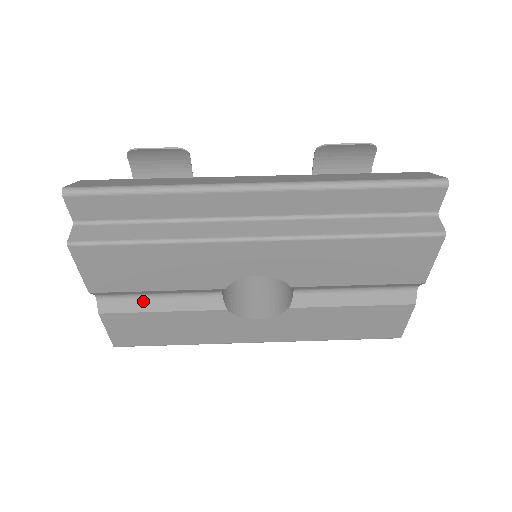
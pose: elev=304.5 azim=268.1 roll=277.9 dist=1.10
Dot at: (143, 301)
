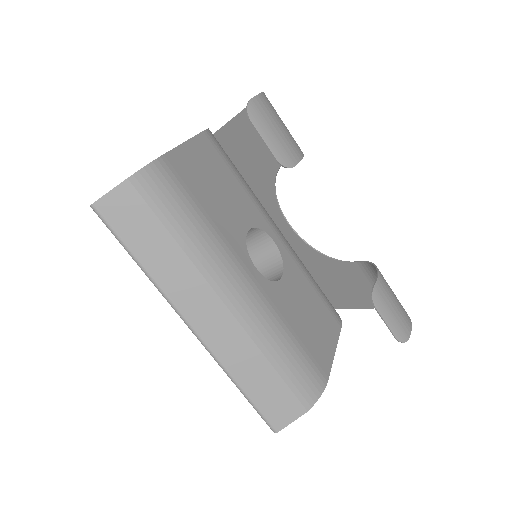
Dot at: occluded
